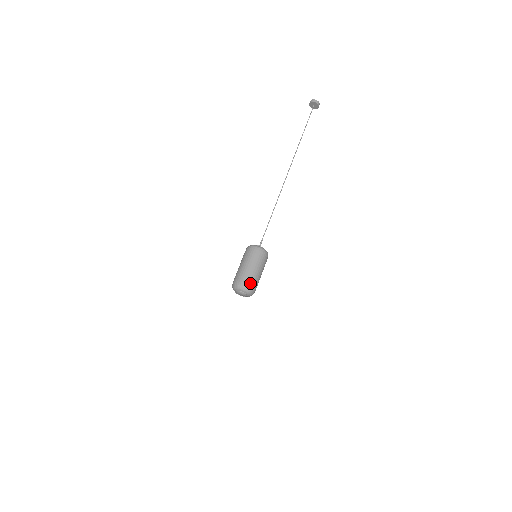
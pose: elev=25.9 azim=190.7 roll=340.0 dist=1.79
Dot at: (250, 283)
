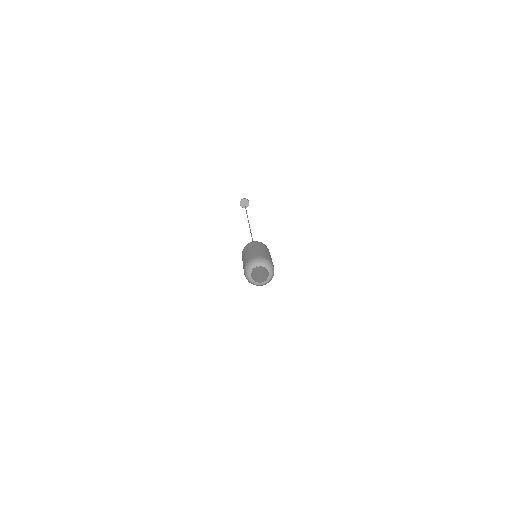
Dot at: (272, 262)
